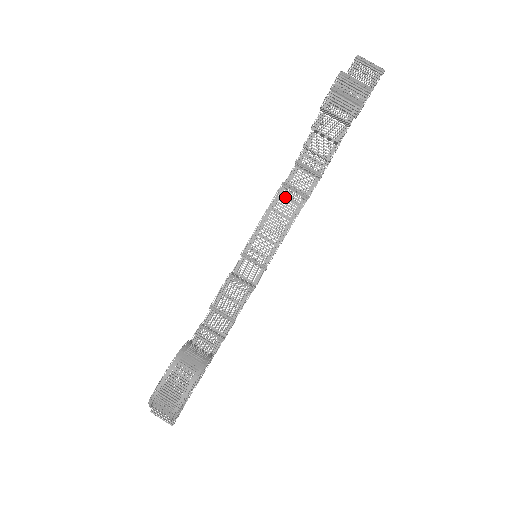
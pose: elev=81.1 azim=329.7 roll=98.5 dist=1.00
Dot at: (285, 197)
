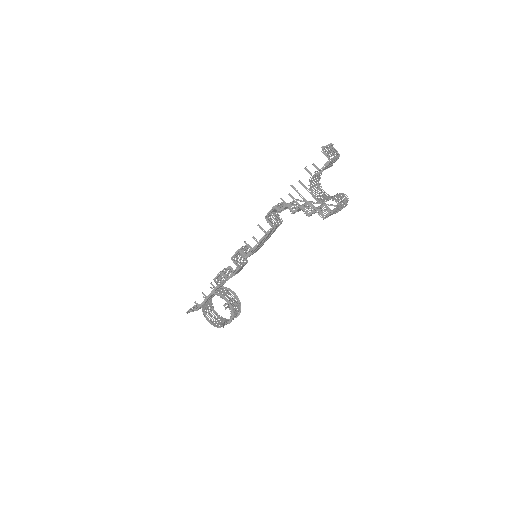
Dot at: occluded
